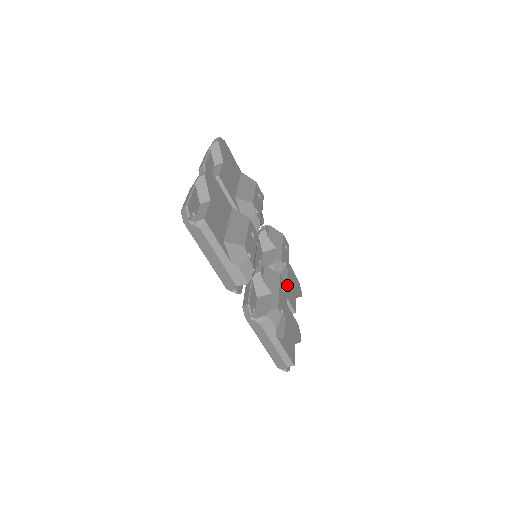
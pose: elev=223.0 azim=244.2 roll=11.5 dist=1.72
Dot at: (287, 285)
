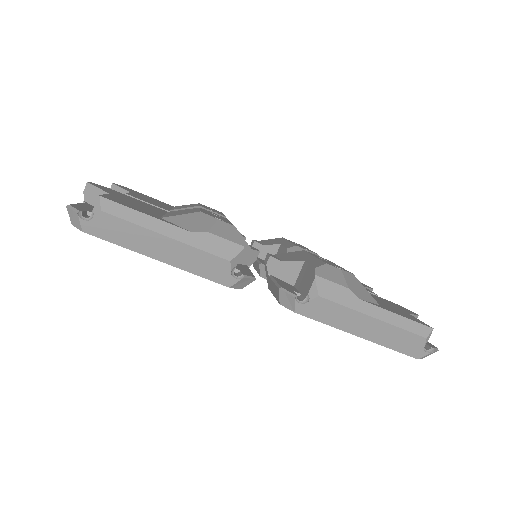
Dot at: occluded
